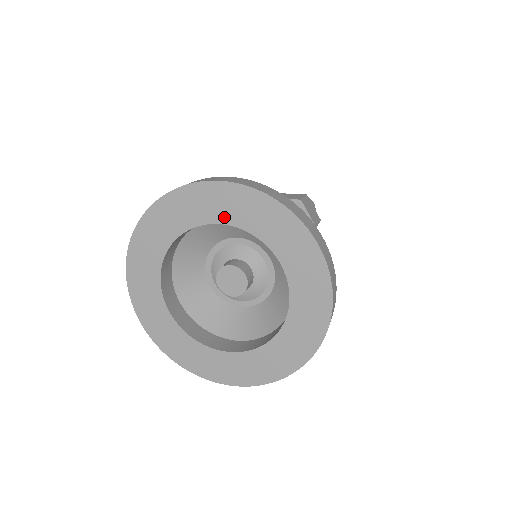
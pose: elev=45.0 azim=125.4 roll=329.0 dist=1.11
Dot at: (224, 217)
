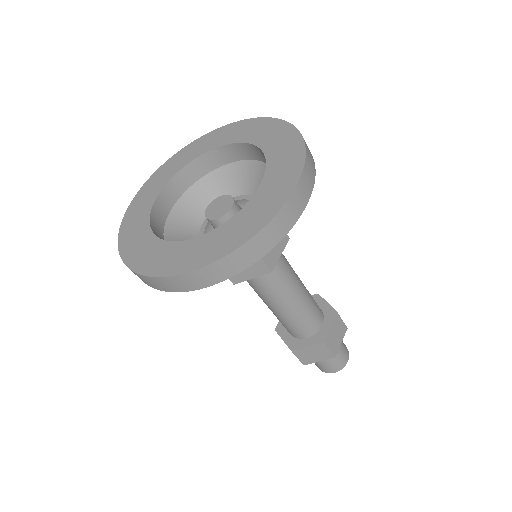
Dot at: (215, 145)
